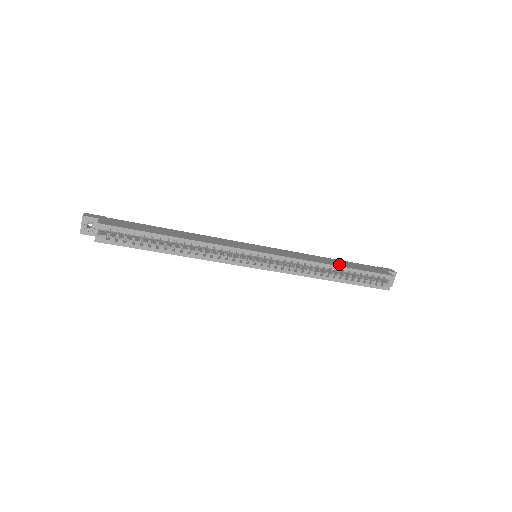
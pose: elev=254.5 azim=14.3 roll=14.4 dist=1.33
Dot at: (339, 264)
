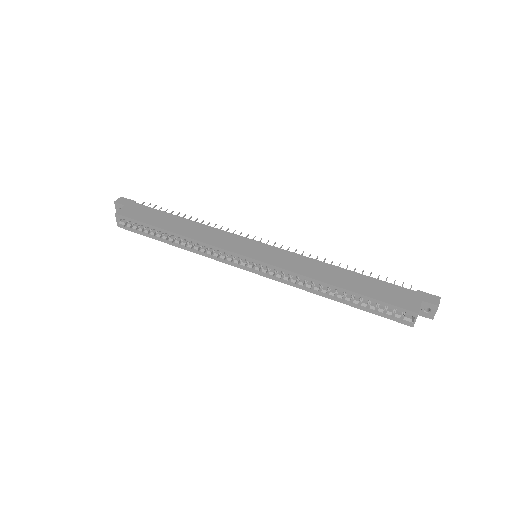
Dot at: (345, 283)
